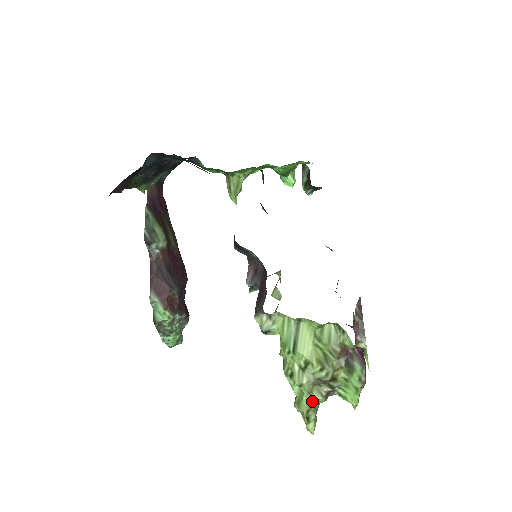
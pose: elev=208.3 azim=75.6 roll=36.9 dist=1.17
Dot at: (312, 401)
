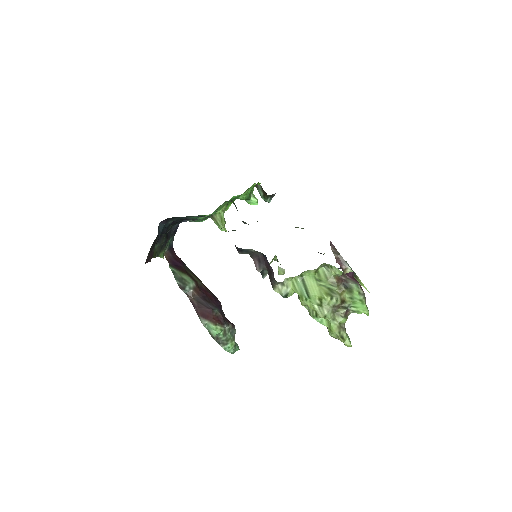
Dot at: (338, 324)
